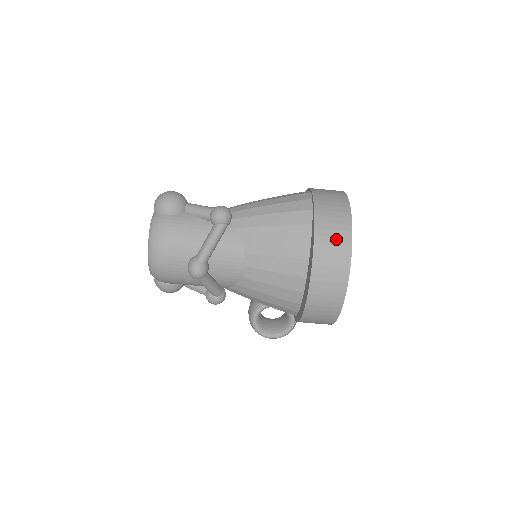
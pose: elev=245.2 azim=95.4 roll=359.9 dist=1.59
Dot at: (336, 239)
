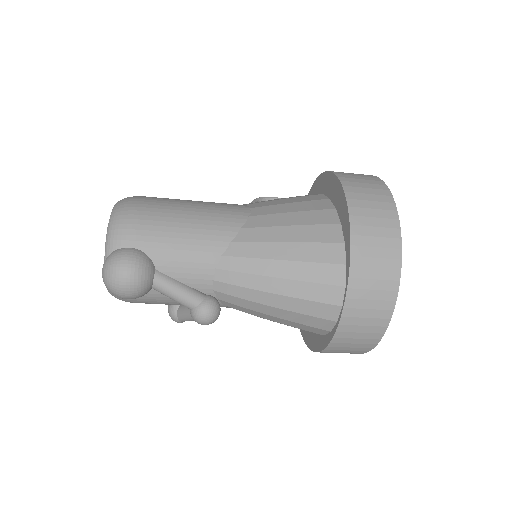
Dot at: occluded
